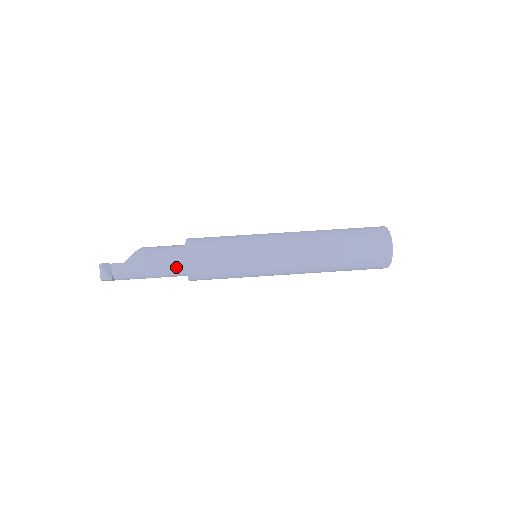
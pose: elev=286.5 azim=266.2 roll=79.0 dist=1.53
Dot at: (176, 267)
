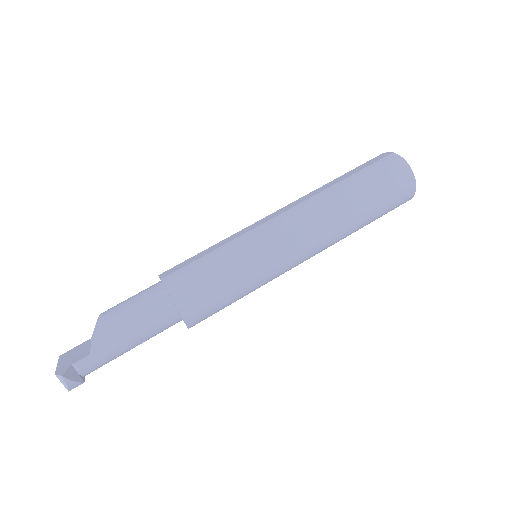
Dot at: (165, 323)
